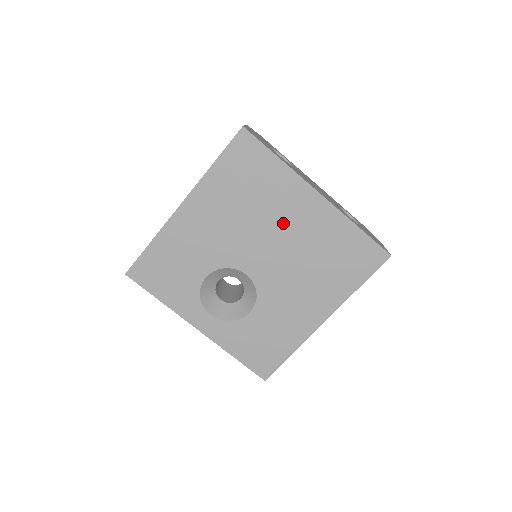
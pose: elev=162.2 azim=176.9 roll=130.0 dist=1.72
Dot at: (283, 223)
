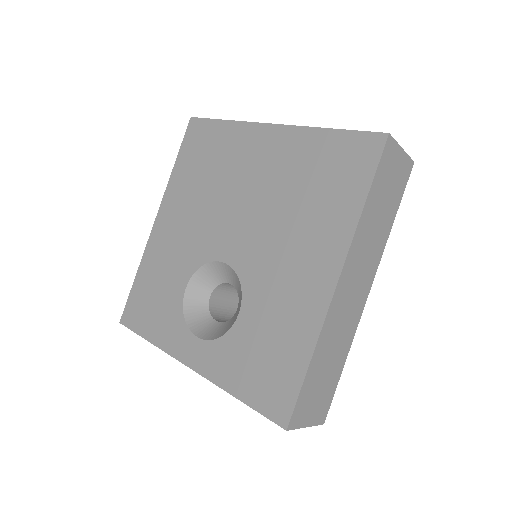
Dot at: (245, 179)
